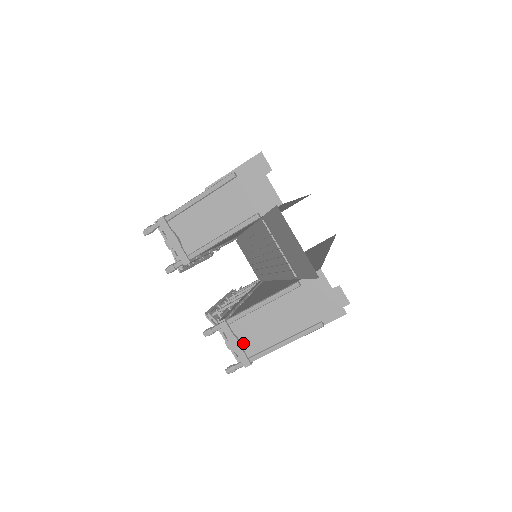
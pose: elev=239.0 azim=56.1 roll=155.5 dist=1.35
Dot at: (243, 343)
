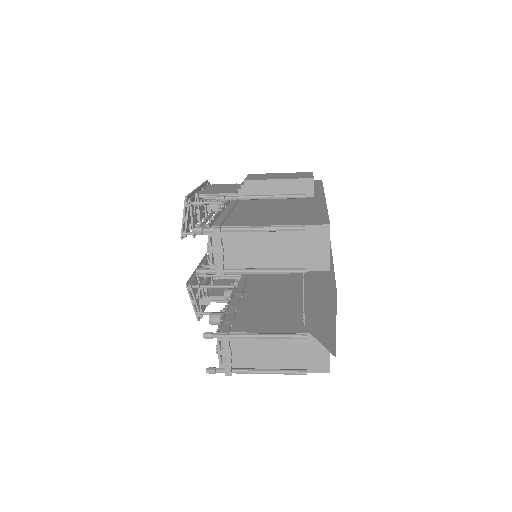
Dot at: (232, 355)
